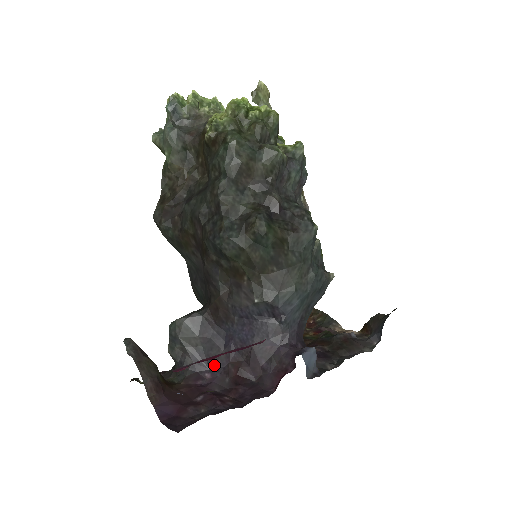
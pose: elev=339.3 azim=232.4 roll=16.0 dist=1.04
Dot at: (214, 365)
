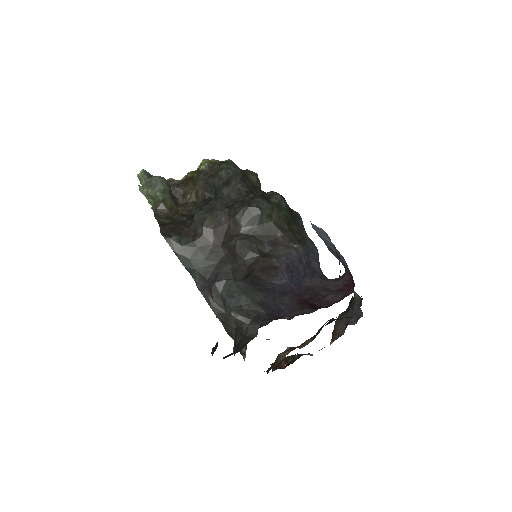
Dot at: (285, 311)
